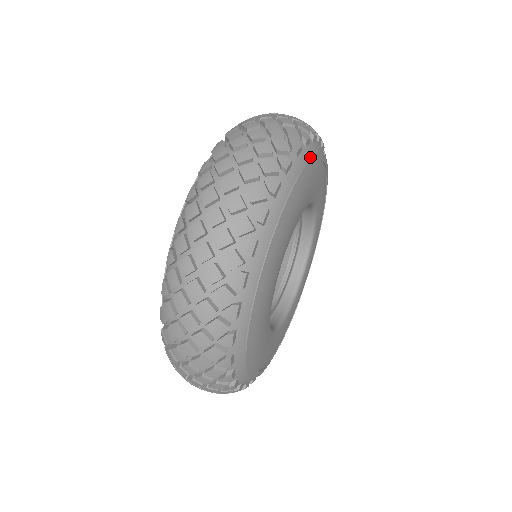
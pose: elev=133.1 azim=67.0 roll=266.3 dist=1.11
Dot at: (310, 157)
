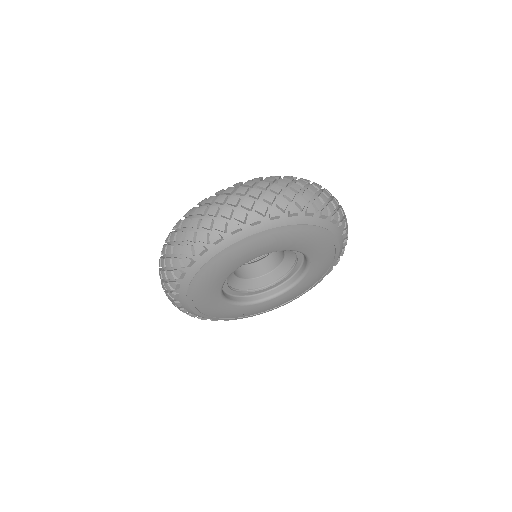
Dot at: (289, 224)
